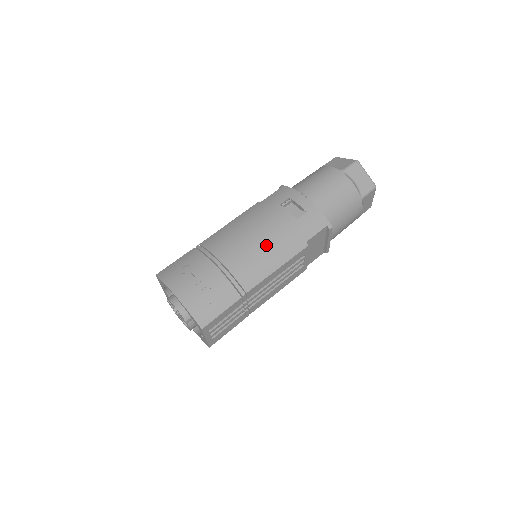
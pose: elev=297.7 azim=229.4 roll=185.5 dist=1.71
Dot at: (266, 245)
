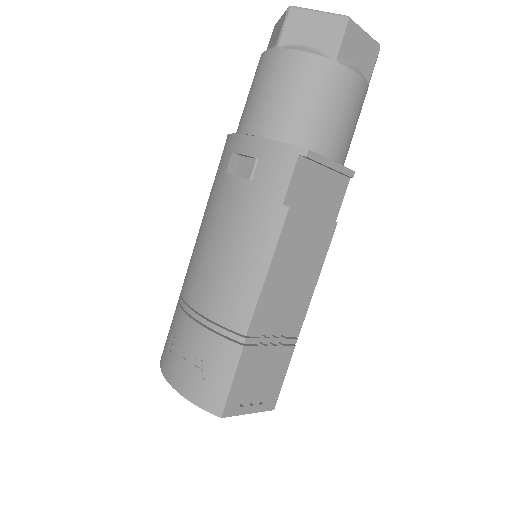
Dot at: (232, 251)
